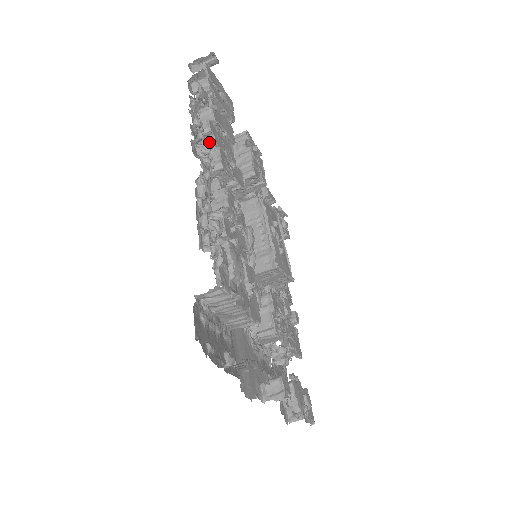
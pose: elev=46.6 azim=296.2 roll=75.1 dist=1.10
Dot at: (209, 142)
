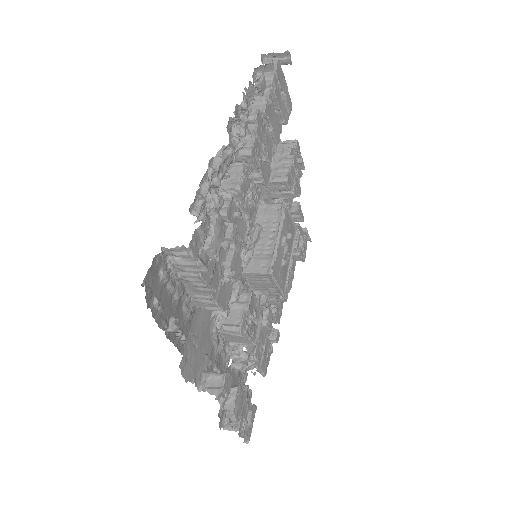
Dot at: (250, 129)
